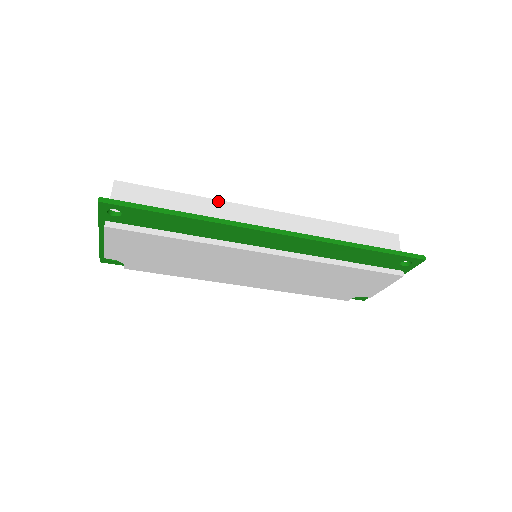
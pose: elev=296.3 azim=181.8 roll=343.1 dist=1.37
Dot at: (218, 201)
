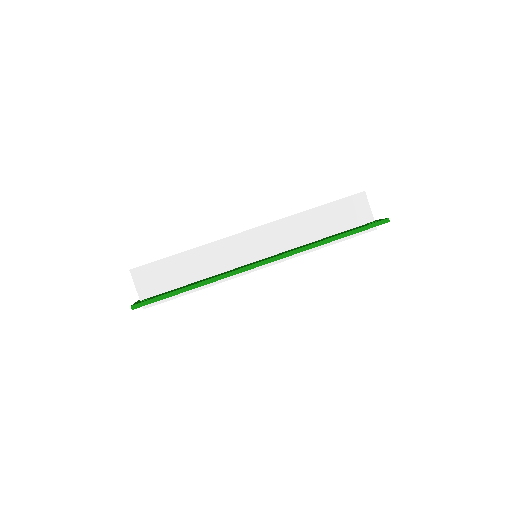
Dot at: (209, 244)
